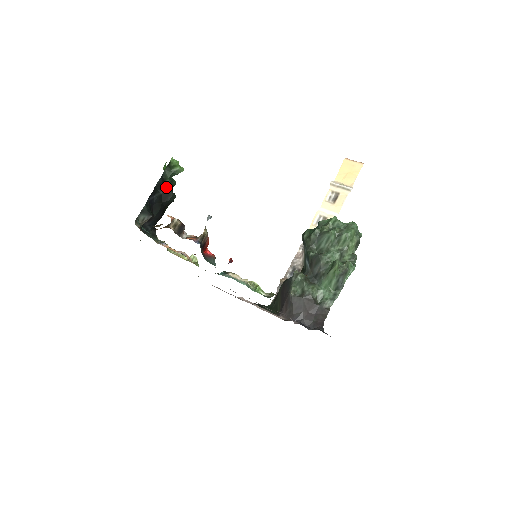
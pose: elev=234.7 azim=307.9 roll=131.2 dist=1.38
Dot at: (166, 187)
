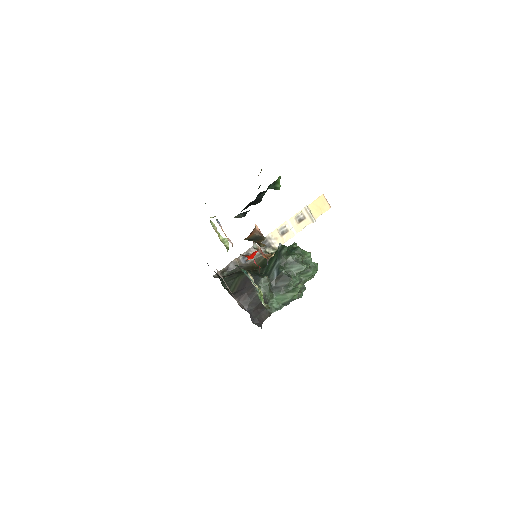
Dot at: (263, 195)
